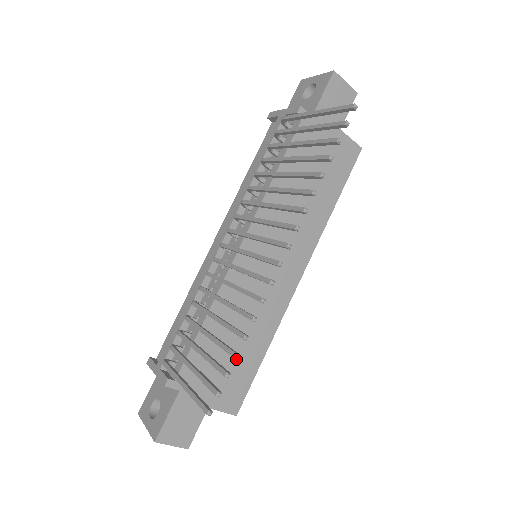
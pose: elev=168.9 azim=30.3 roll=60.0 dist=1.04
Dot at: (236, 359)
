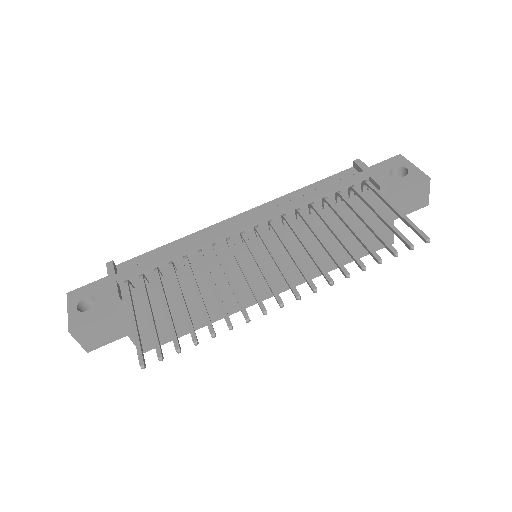
Dot at: (178, 317)
